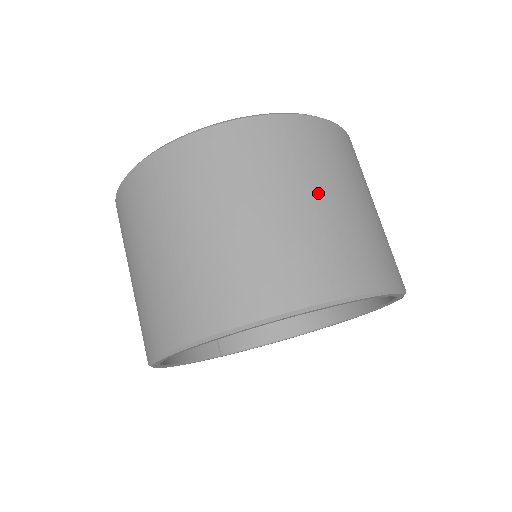
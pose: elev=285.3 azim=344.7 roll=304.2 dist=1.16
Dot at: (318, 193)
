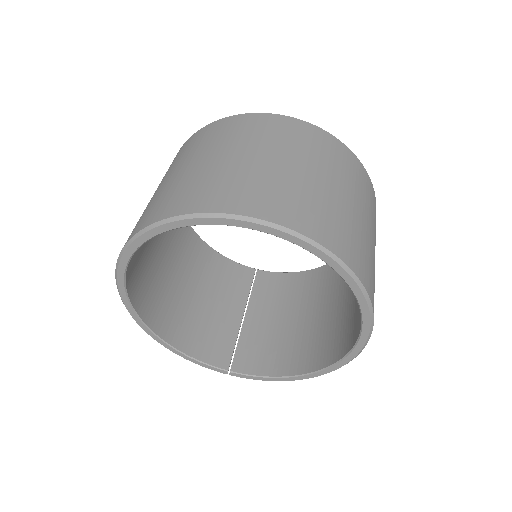
Dot at: (251, 153)
